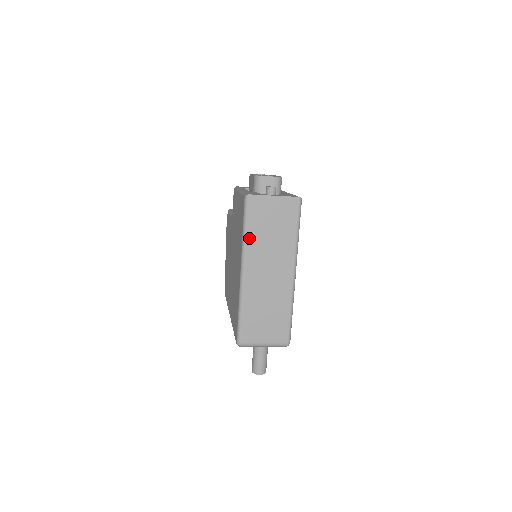
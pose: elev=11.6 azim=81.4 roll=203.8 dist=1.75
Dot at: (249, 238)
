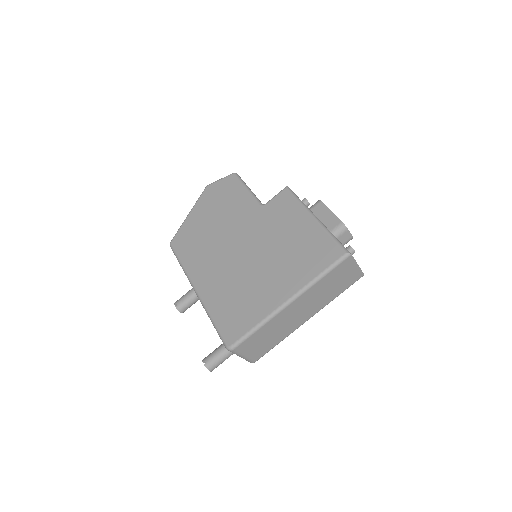
Dot at: (319, 282)
